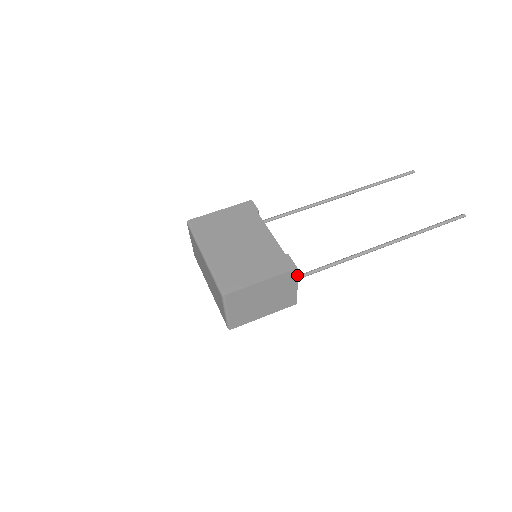
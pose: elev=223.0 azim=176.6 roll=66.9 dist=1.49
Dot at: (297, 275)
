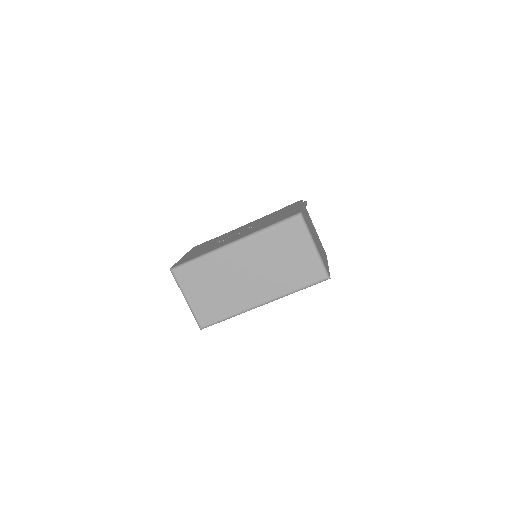
Dot at: occluded
